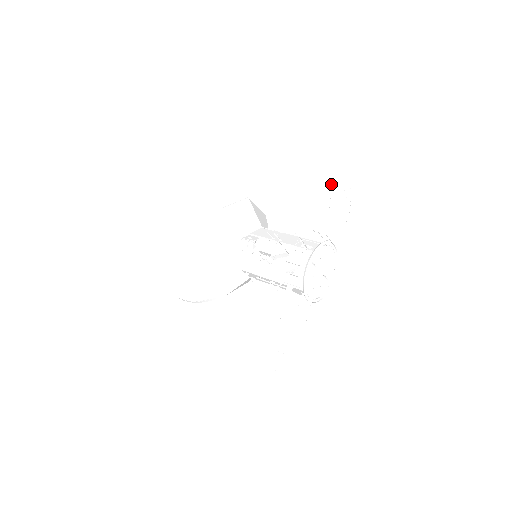
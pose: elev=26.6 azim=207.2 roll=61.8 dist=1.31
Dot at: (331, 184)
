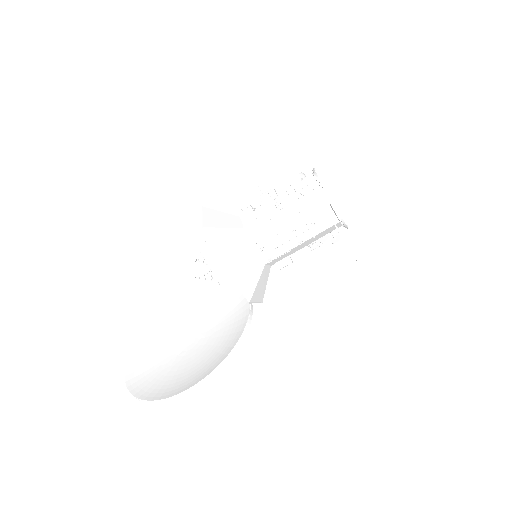
Dot at: occluded
